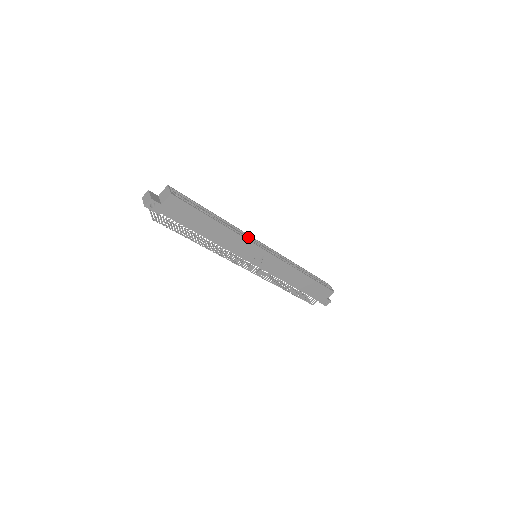
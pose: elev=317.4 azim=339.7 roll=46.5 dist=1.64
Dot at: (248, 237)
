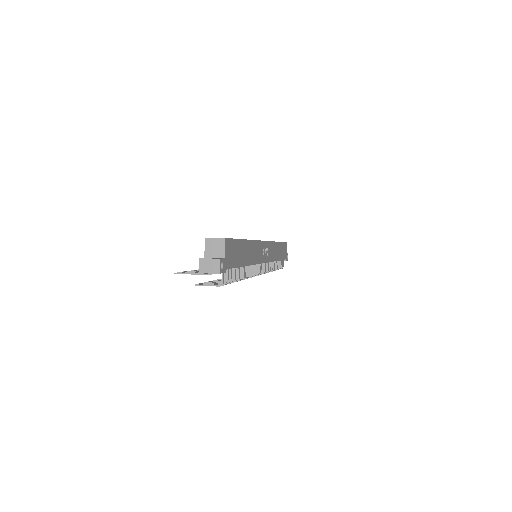
Dot at: occluded
